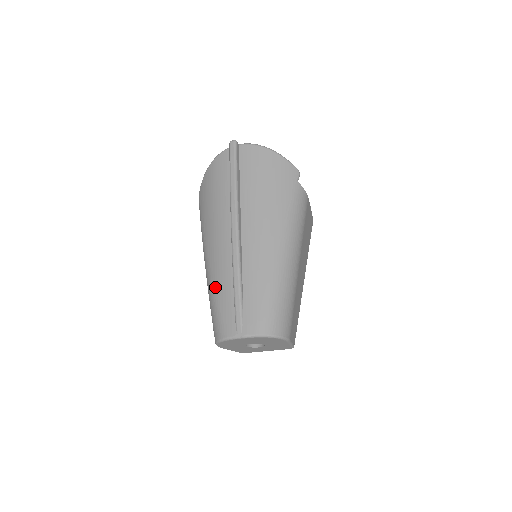
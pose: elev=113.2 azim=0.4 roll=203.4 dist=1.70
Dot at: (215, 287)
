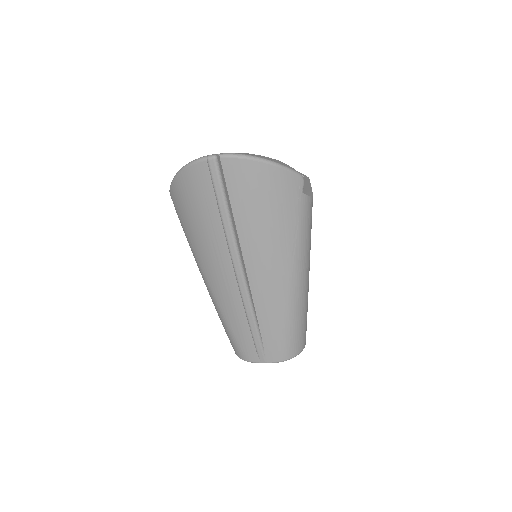
Dot at: (226, 317)
